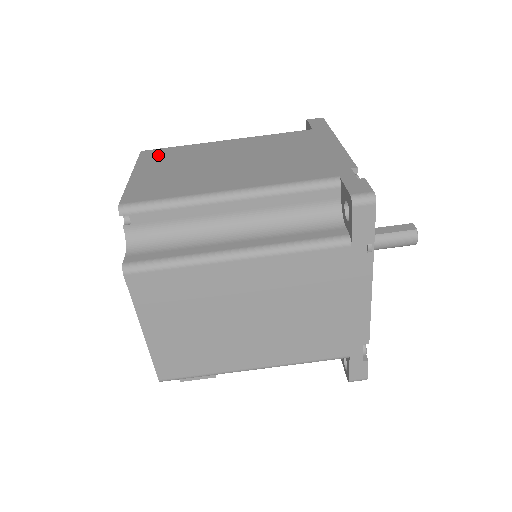
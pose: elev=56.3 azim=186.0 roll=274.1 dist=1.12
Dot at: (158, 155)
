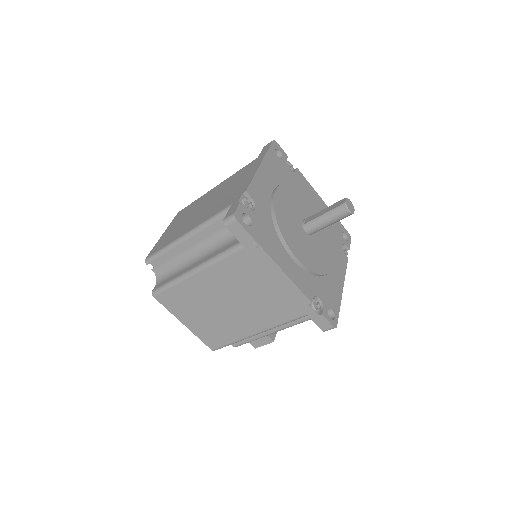
Dot at: (181, 213)
